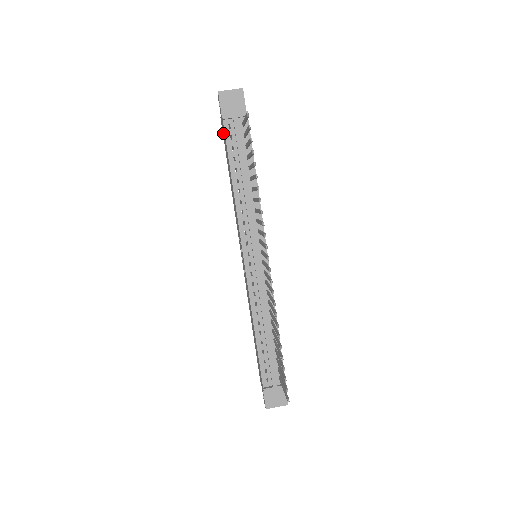
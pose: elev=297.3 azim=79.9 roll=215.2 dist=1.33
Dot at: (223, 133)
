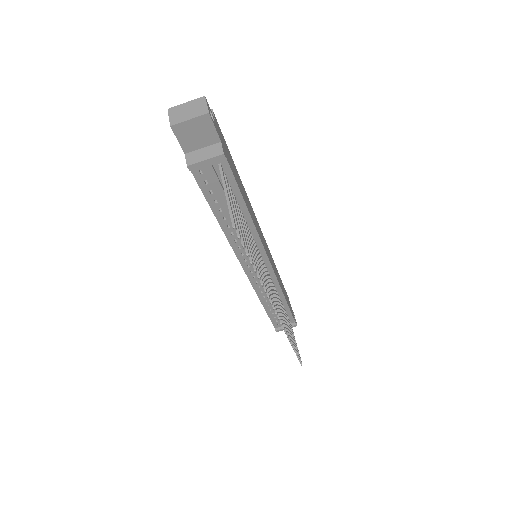
Dot at: occluded
